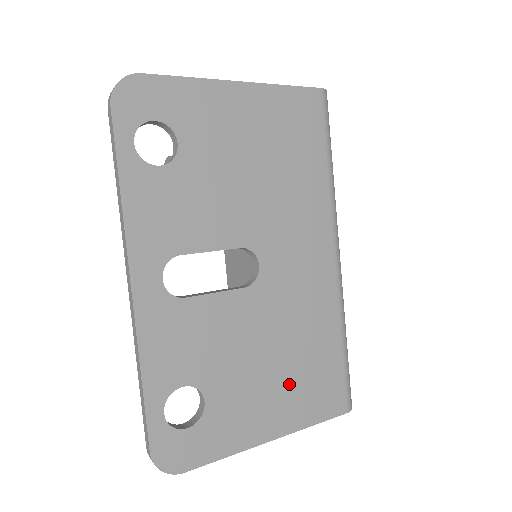
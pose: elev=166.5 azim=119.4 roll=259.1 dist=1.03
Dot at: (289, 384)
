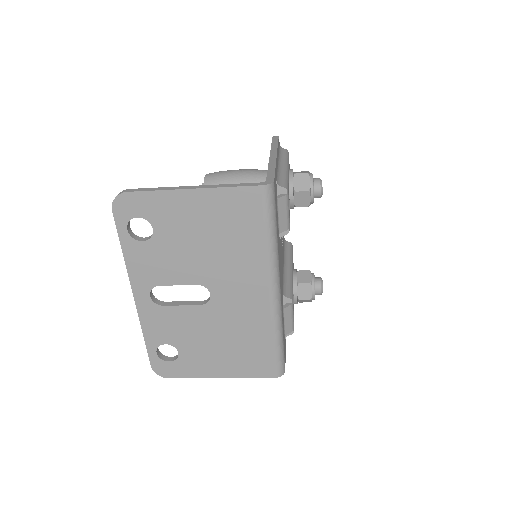
Dot at: (232, 355)
